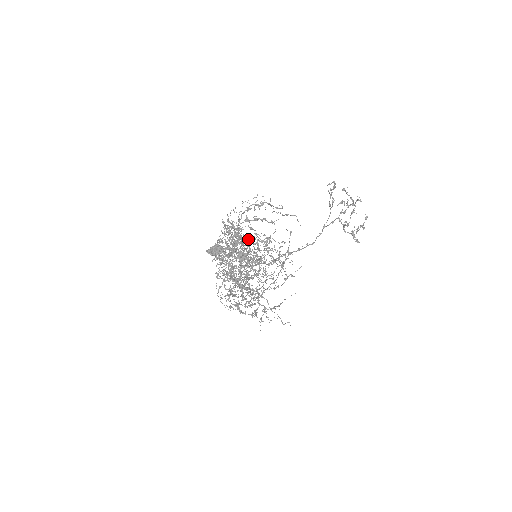
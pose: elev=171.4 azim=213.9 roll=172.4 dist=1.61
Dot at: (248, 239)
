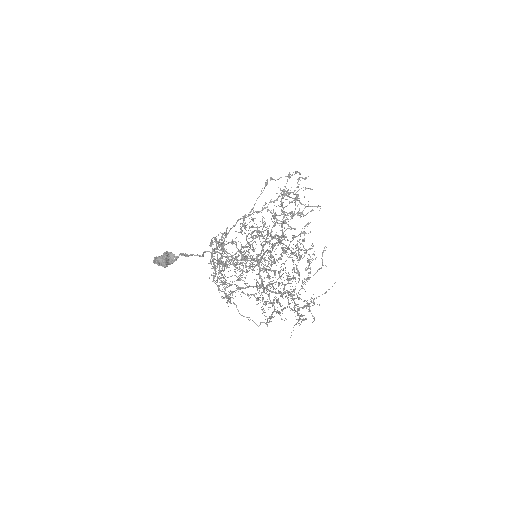
Dot at: occluded
